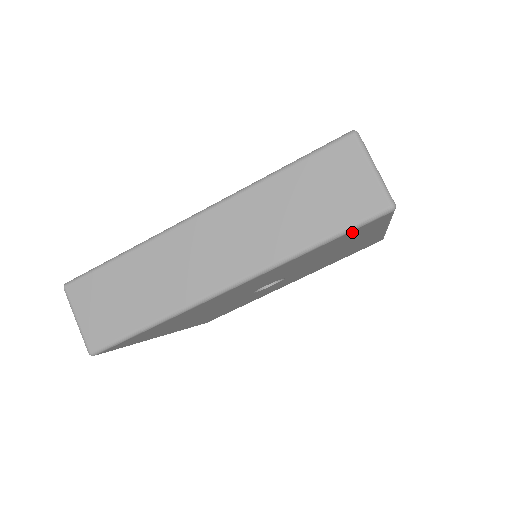
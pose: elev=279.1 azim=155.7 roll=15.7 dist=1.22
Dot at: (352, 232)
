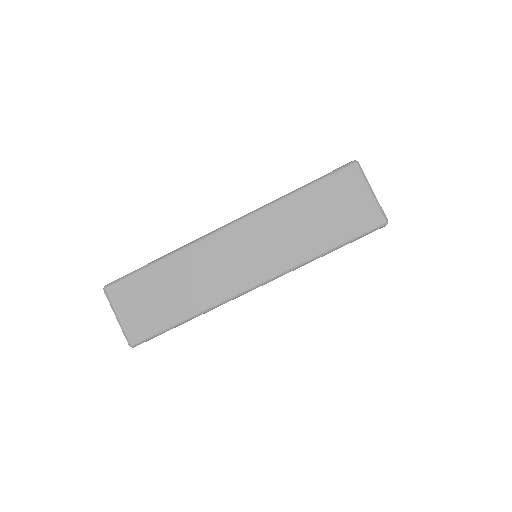
Dot at: occluded
